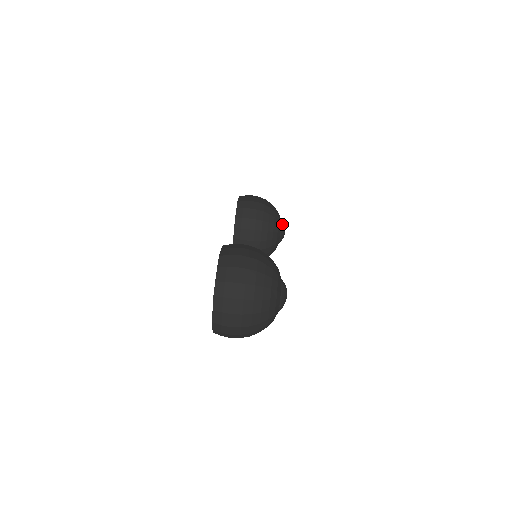
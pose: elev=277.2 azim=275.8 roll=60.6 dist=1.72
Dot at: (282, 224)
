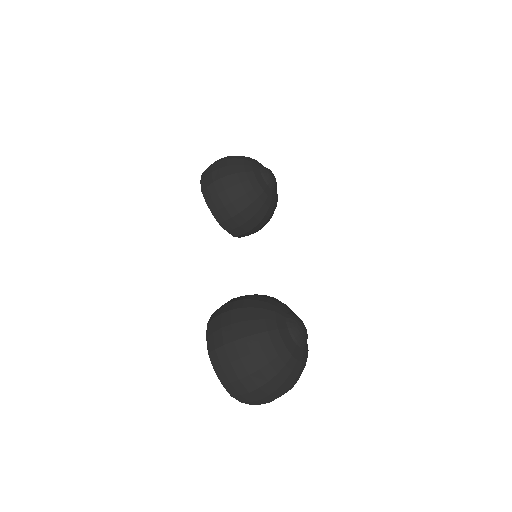
Dot at: (263, 173)
